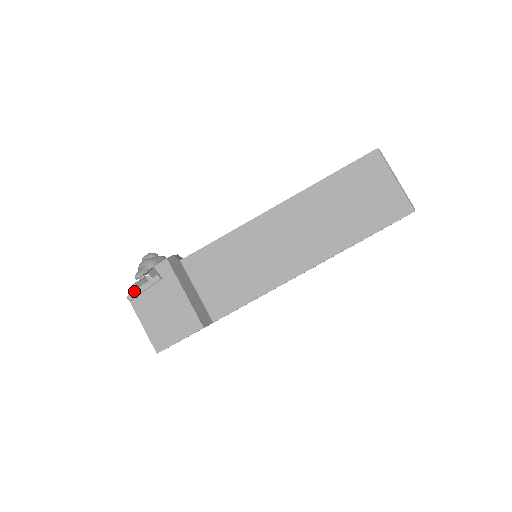
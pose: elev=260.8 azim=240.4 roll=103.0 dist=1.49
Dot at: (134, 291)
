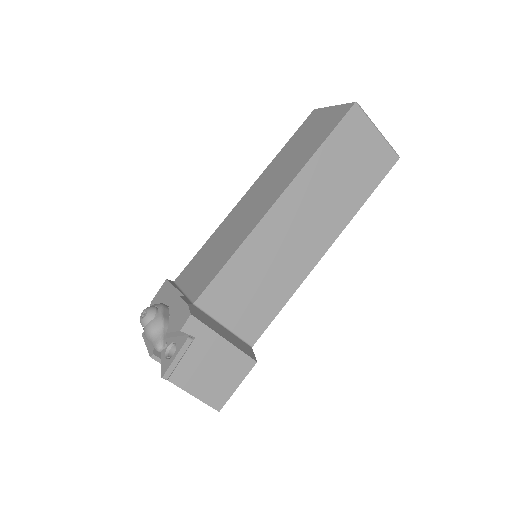
Dot at: (168, 368)
